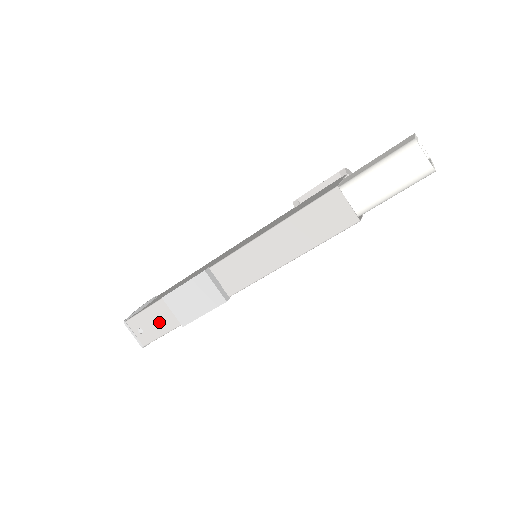
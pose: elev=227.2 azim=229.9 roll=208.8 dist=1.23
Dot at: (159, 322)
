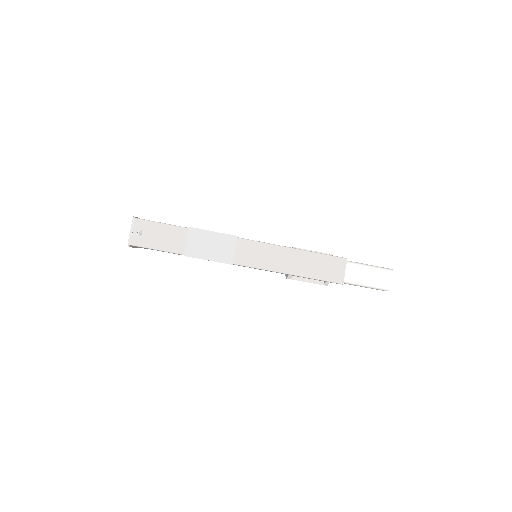
Dot at: (163, 239)
